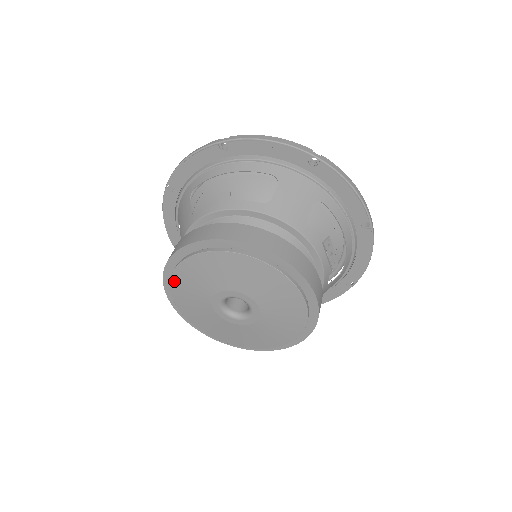
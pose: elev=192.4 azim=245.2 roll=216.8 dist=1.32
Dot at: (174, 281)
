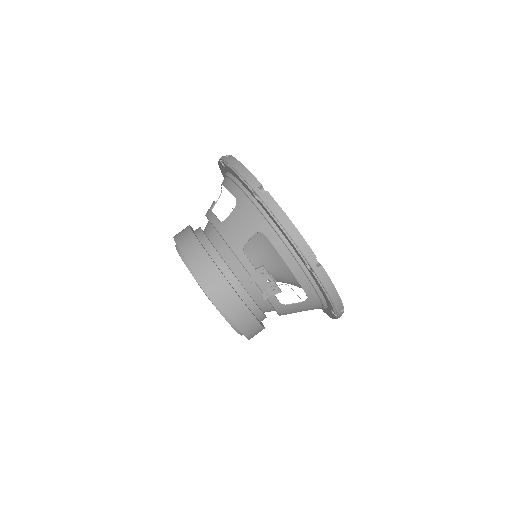
Dot at: occluded
